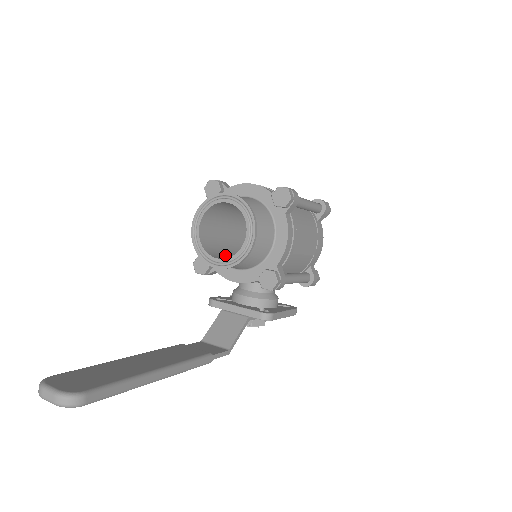
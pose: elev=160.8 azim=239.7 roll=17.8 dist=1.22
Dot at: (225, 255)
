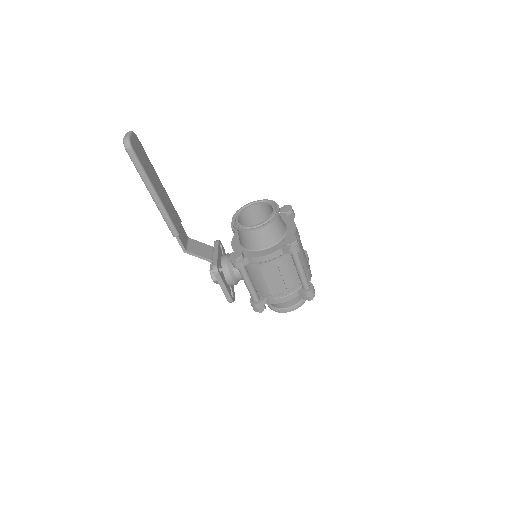
Dot at: occluded
